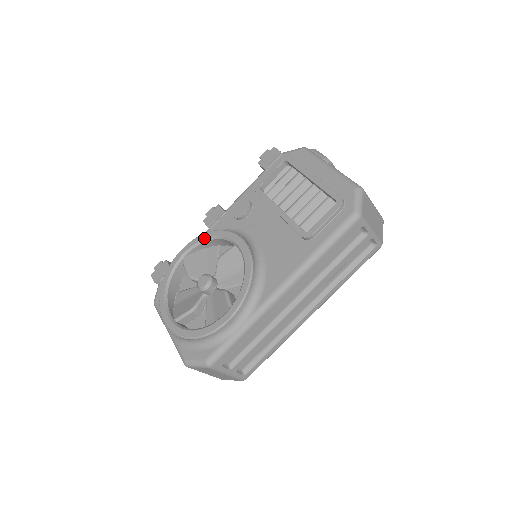
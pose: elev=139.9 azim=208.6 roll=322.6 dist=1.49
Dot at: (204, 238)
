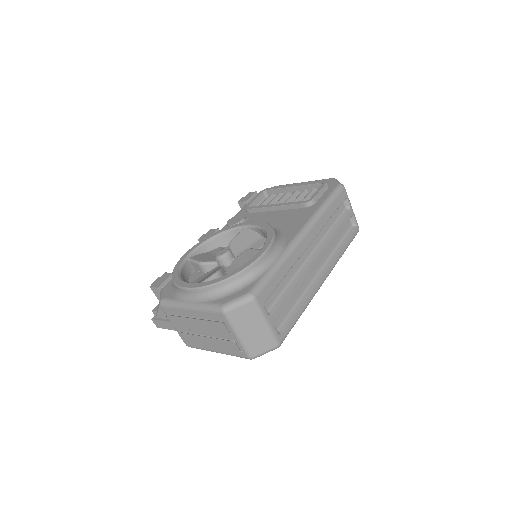
Dot at: (209, 238)
